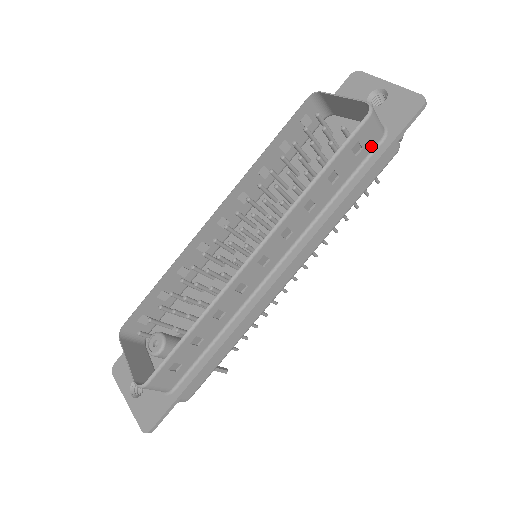
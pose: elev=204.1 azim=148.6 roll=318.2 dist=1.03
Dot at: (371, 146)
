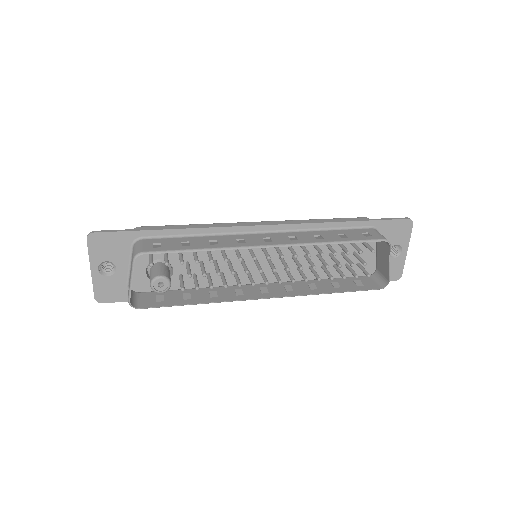
Dot at: (362, 279)
